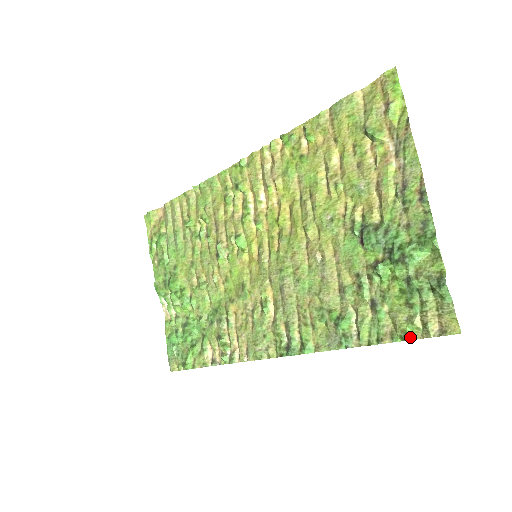
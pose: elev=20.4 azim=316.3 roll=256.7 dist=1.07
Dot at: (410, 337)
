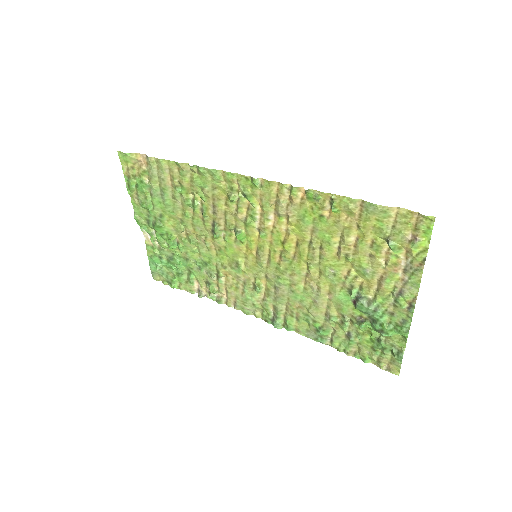
Dot at: (367, 362)
